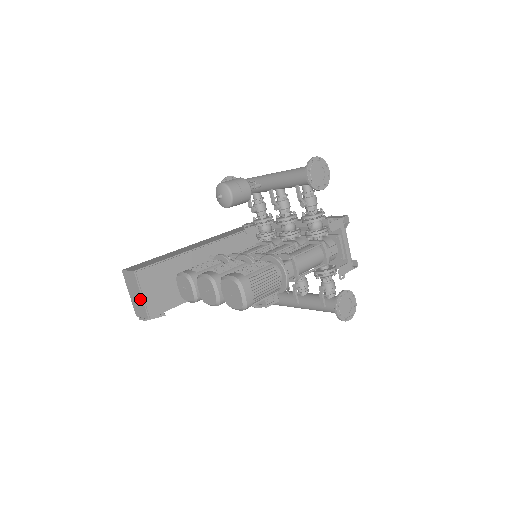
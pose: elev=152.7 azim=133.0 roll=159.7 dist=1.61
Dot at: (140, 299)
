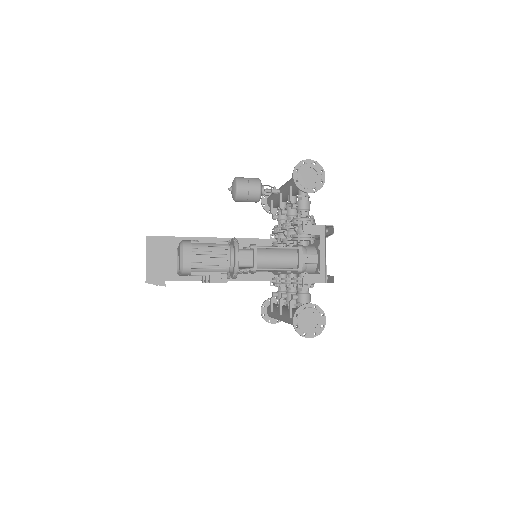
Dot at: (146, 262)
